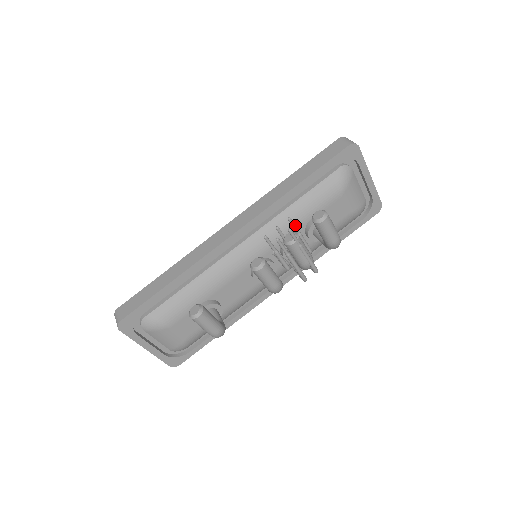
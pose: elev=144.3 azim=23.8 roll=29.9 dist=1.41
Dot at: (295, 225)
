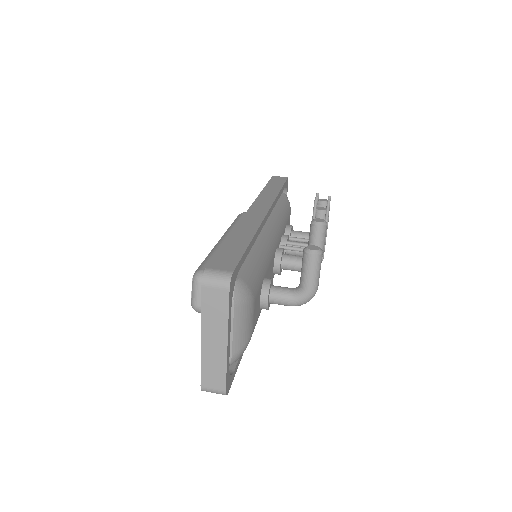
Dot at: occluded
